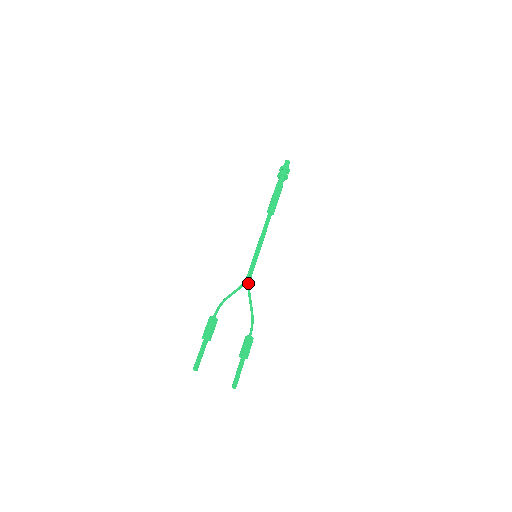
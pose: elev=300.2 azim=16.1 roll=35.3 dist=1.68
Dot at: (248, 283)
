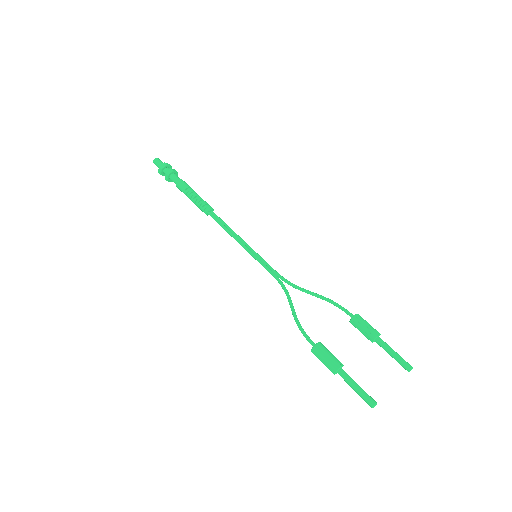
Dot at: occluded
